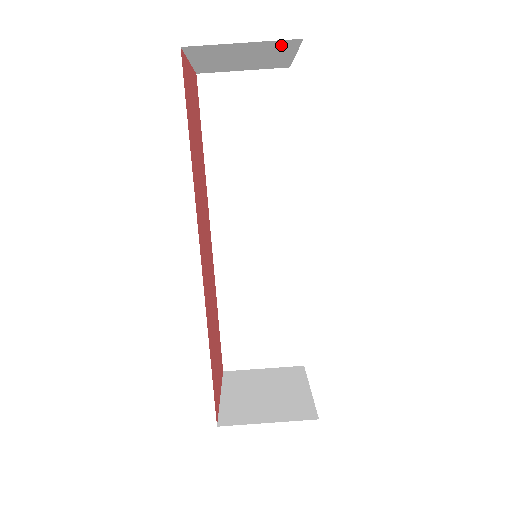
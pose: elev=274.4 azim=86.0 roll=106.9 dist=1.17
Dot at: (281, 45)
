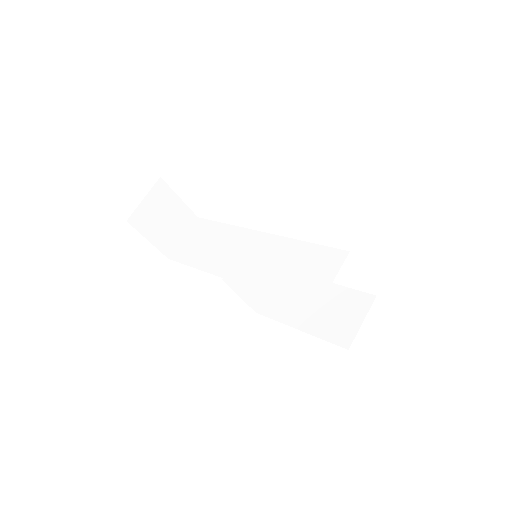
Dot at: (161, 191)
